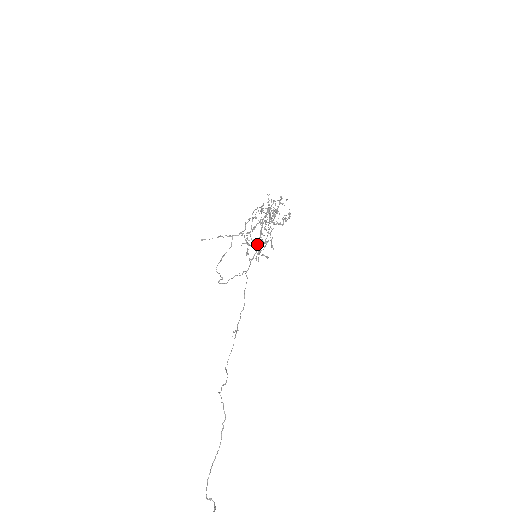
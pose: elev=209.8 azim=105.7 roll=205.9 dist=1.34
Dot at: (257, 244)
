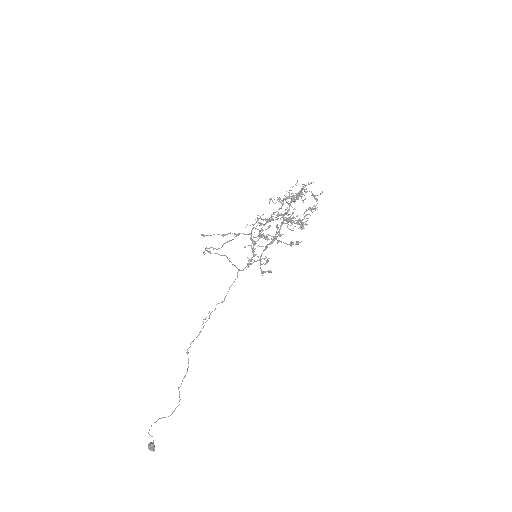
Dot at: (263, 251)
